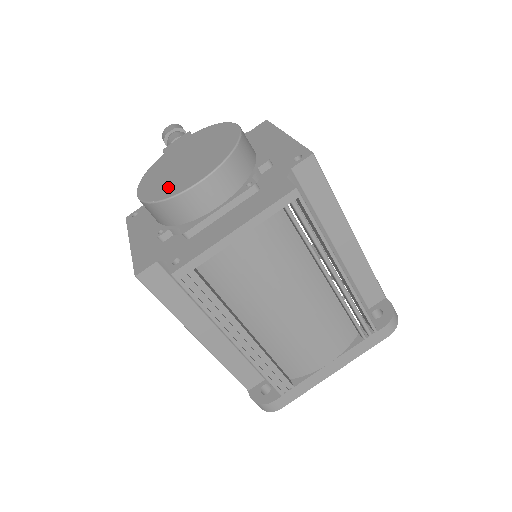
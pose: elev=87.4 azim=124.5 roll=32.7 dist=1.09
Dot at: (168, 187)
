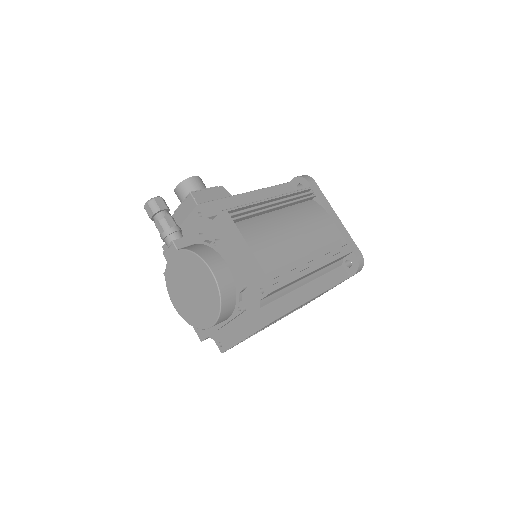
Dot at: (193, 316)
